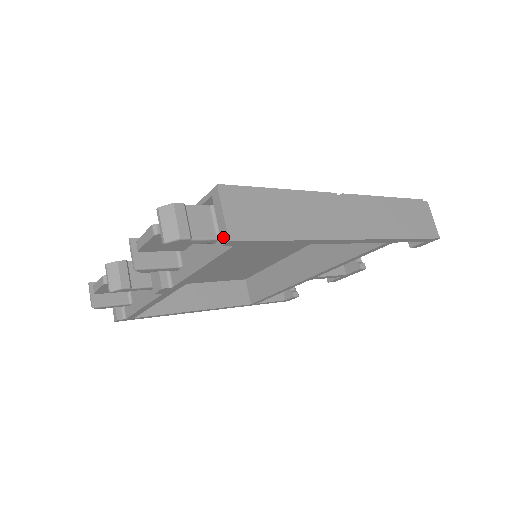
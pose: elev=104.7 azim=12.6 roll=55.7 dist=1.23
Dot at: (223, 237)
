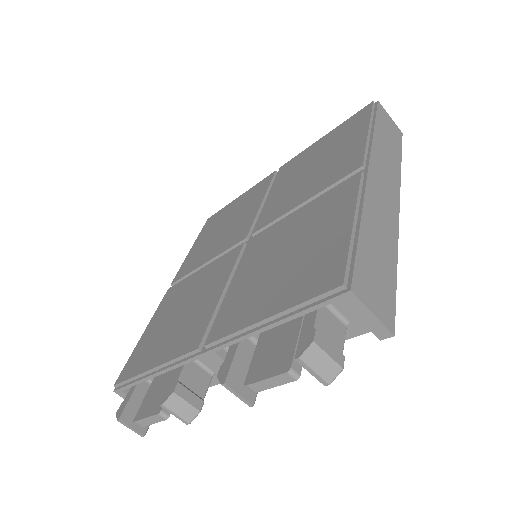
Dot at: (380, 334)
